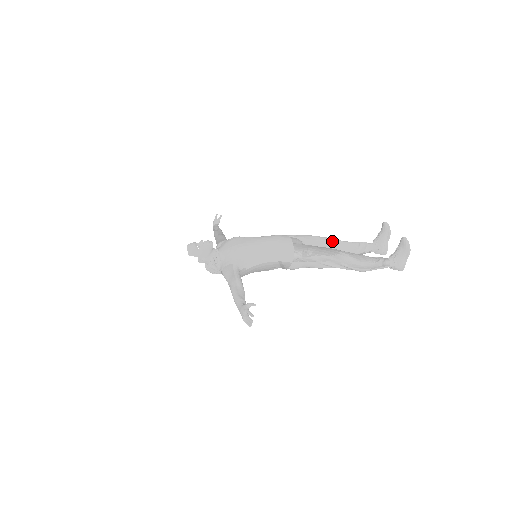
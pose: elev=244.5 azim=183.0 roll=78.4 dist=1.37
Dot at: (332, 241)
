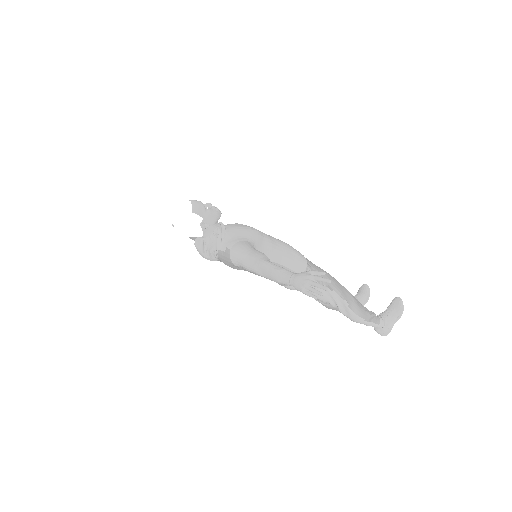
Dot at: occluded
